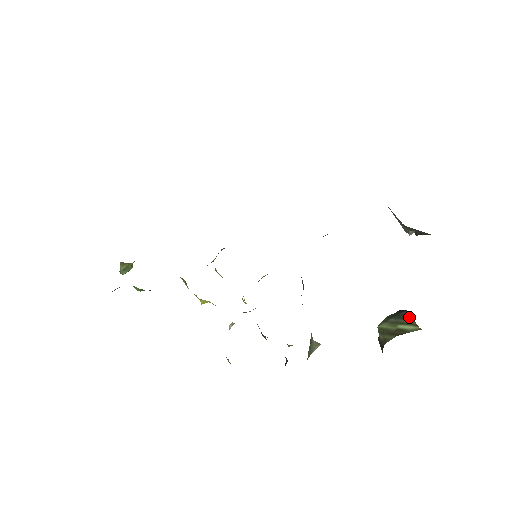
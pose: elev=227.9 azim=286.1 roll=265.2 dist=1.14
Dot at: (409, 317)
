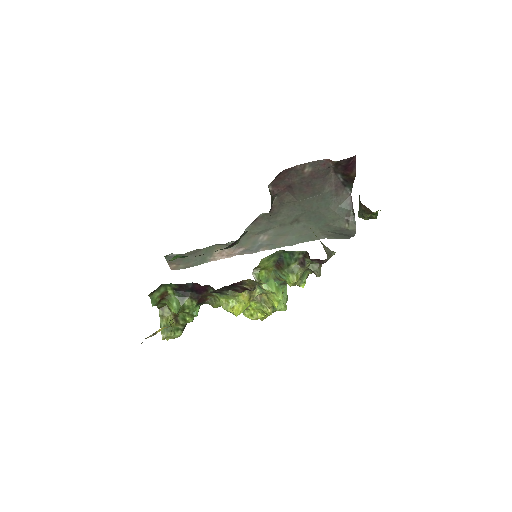
Dot at: occluded
